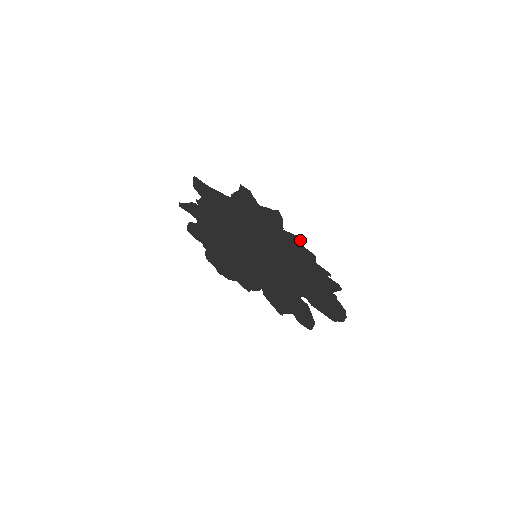
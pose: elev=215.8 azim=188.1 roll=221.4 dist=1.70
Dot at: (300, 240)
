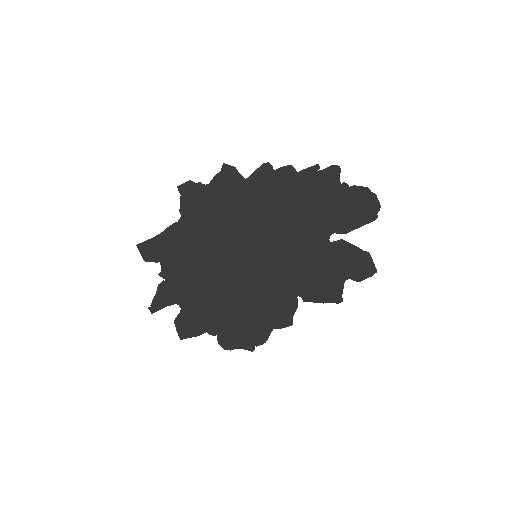
Dot at: (265, 168)
